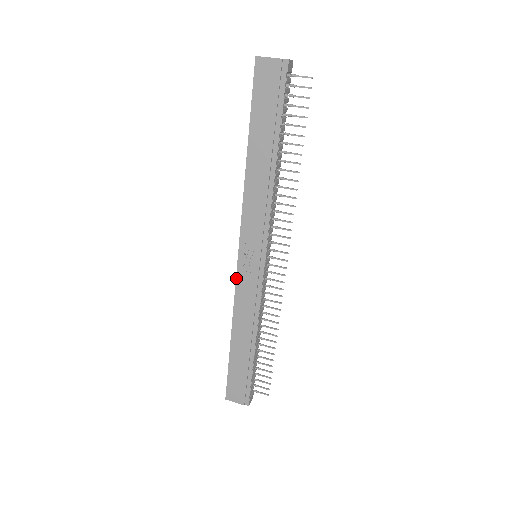
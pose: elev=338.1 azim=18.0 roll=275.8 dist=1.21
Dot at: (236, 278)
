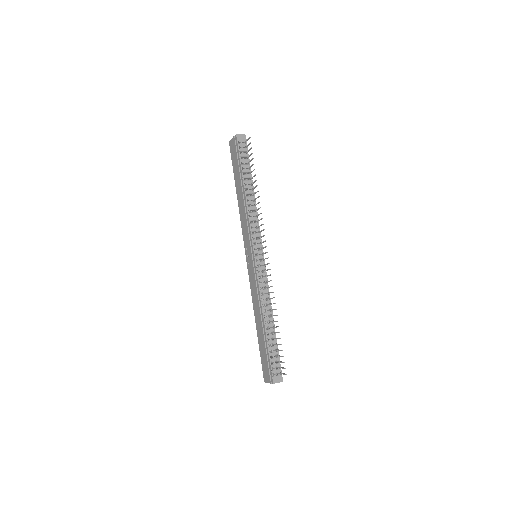
Dot at: (248, 274)
